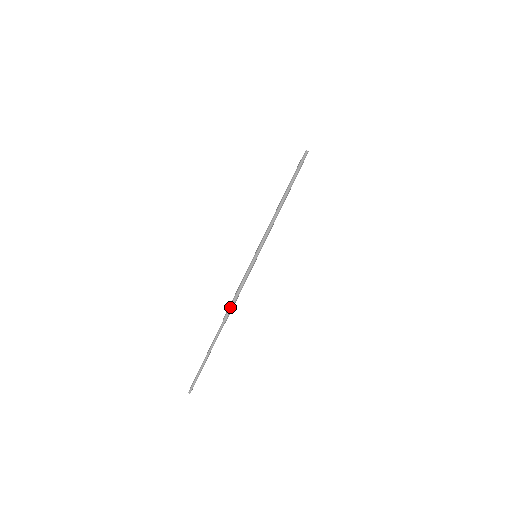
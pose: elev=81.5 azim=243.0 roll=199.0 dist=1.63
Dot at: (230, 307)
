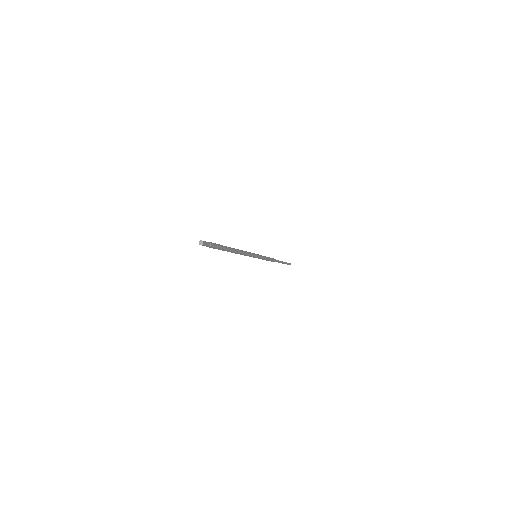
Dot at: occluded
